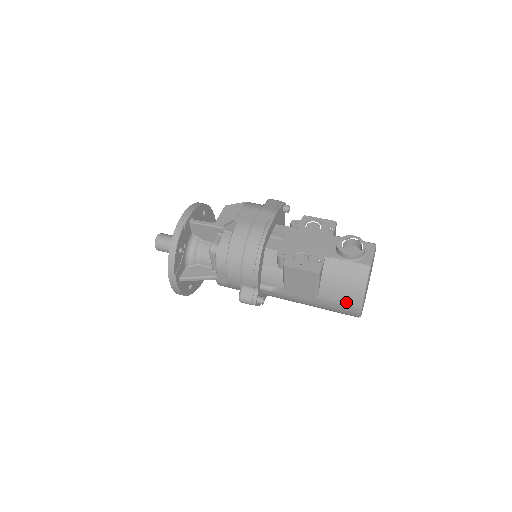
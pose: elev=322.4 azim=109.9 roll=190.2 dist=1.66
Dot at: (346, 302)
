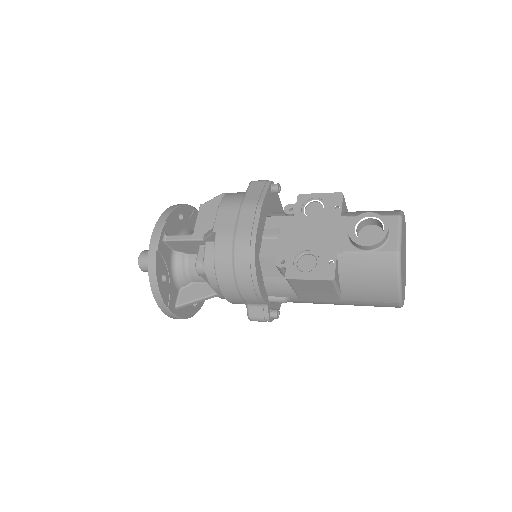
Dot at: (379, 299)
